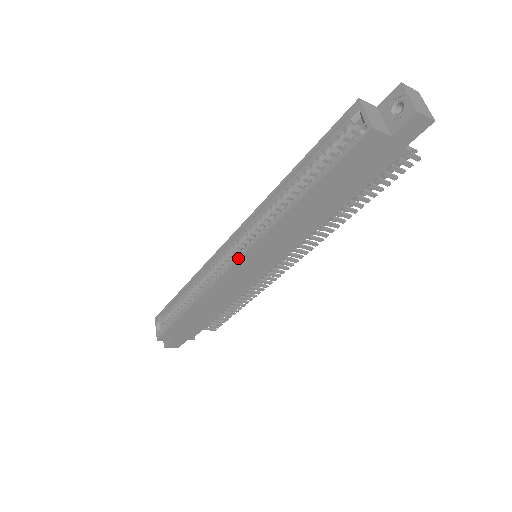
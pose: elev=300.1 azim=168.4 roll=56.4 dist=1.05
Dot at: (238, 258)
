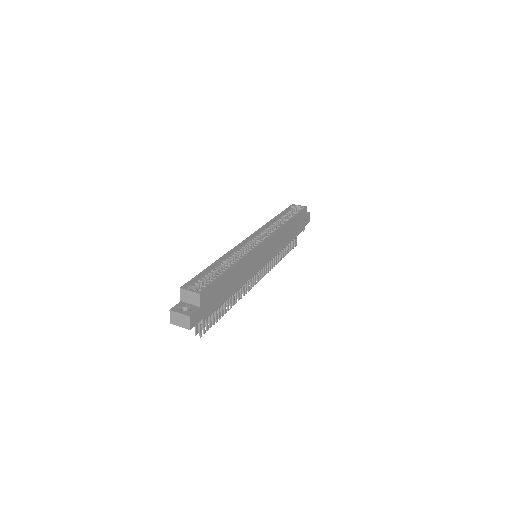
Dot at: (266, 238)
